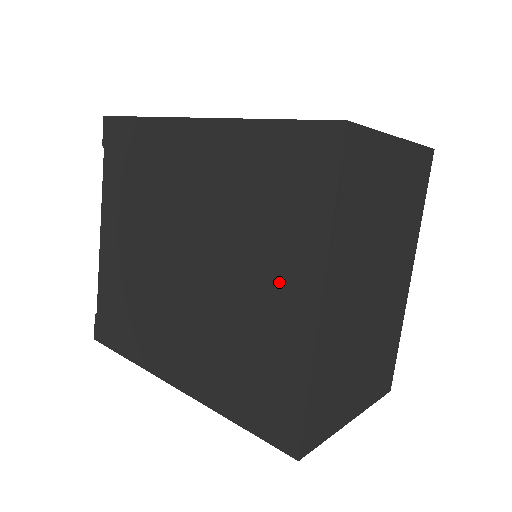
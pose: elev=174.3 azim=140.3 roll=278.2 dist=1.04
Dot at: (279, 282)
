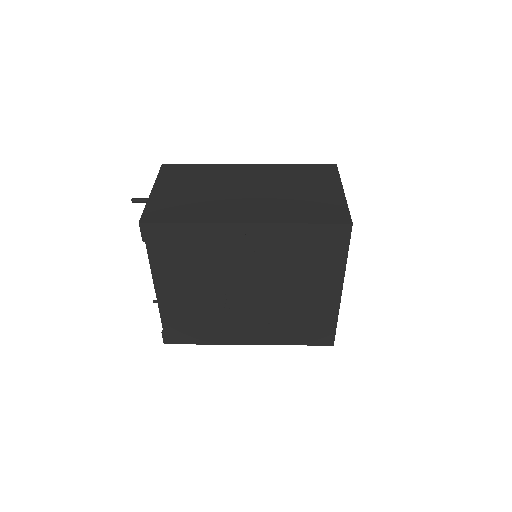
Dot at: (317, 289)
